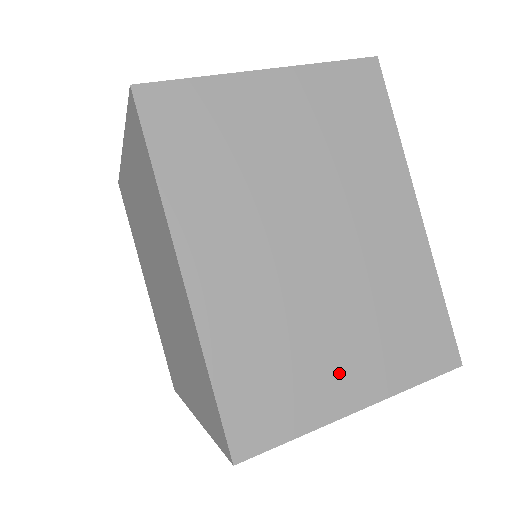
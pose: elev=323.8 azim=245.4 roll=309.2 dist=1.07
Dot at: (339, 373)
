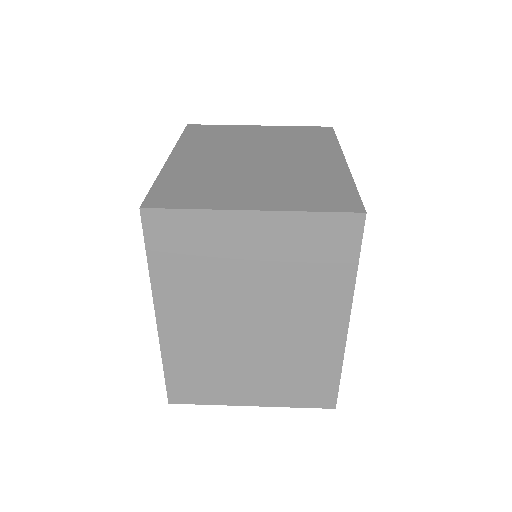
Dot at: (245, 388)
